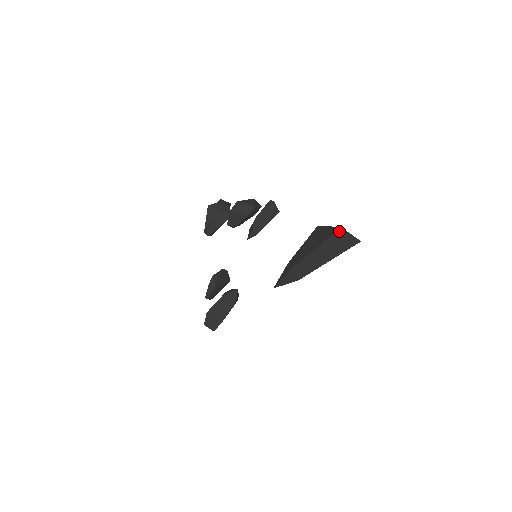
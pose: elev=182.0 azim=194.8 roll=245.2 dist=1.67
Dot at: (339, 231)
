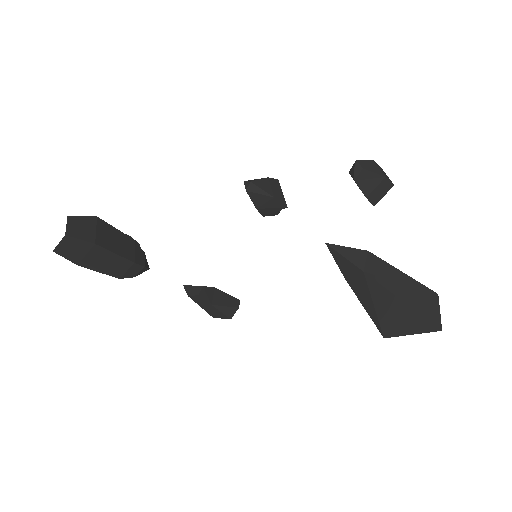
Dot at: (434, 294)
